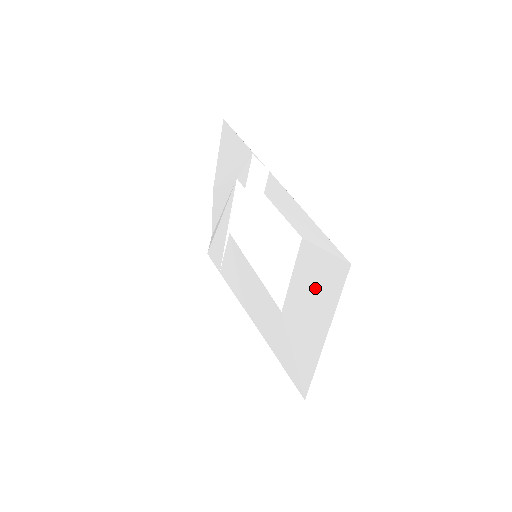
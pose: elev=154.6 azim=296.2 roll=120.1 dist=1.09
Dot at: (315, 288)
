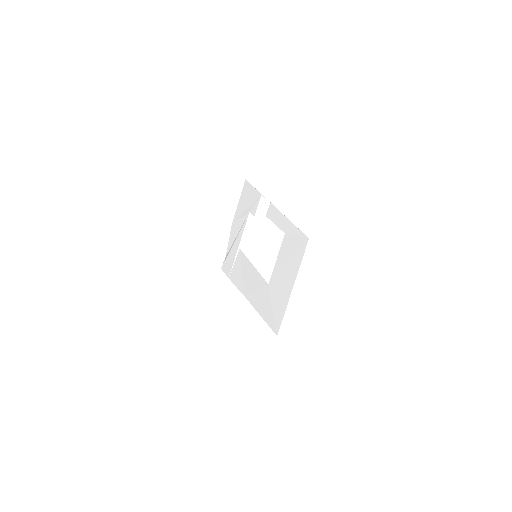
Dot at: (289, 260)
